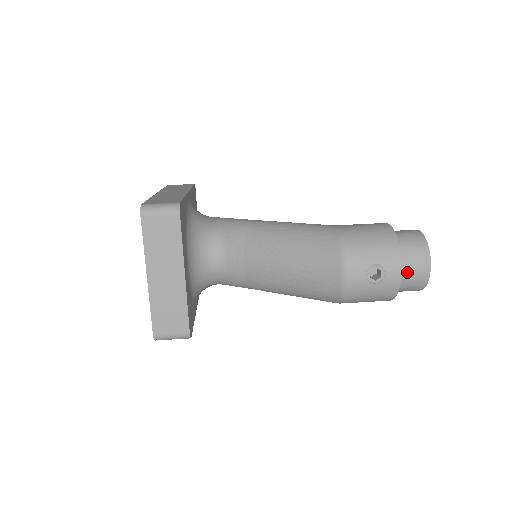
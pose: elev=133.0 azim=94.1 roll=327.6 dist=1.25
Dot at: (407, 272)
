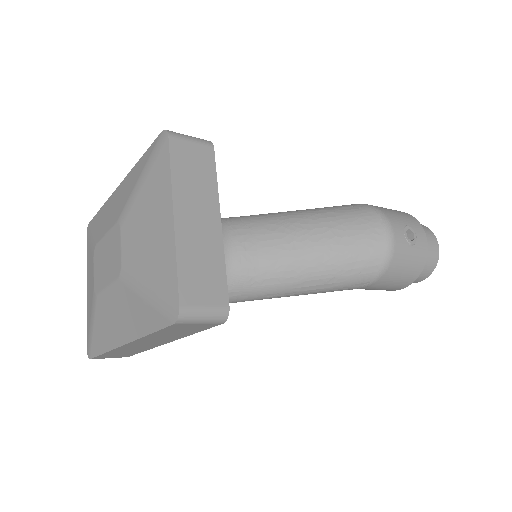
Dot at: occluded
